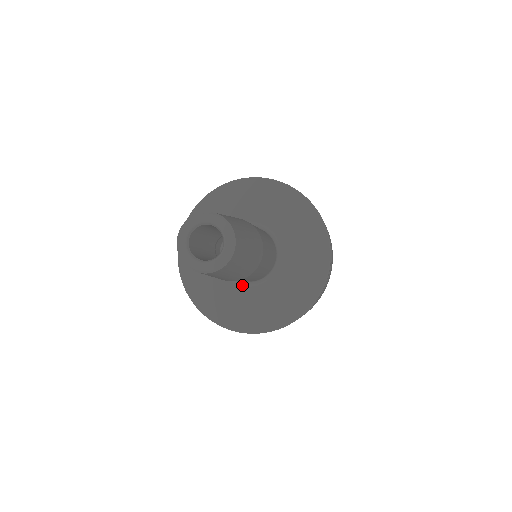
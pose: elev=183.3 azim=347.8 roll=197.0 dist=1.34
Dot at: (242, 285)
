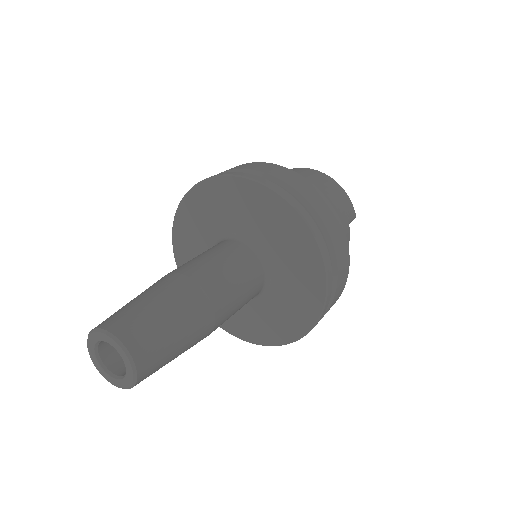
Dot at: occluded
